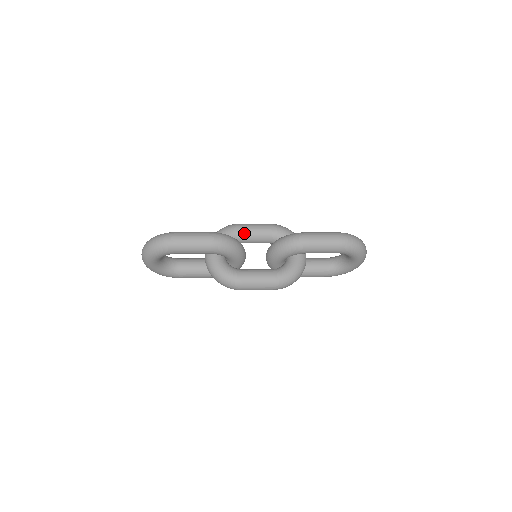
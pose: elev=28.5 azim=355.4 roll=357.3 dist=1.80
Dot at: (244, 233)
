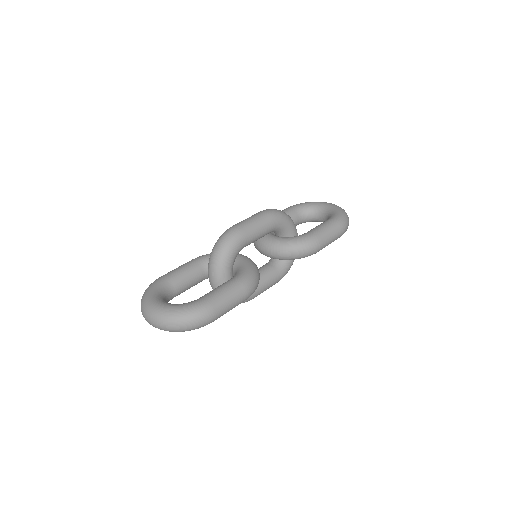
Dot at: (250, 243)
